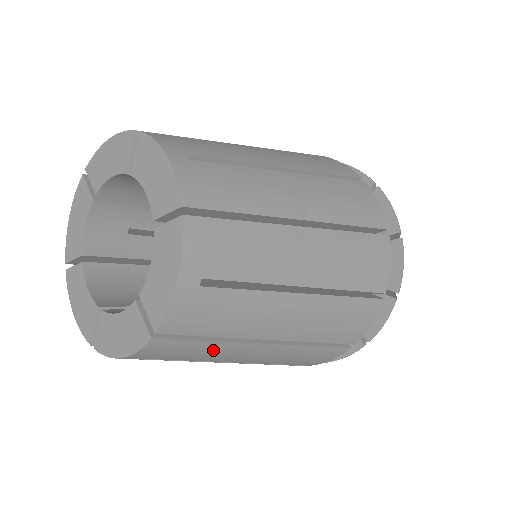
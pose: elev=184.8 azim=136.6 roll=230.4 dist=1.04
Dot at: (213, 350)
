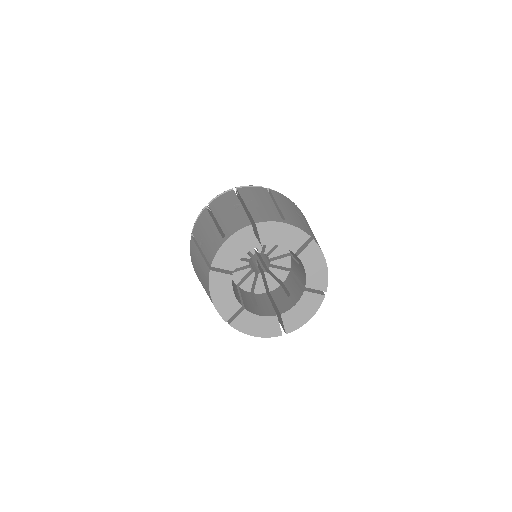
Dot at: occluded
